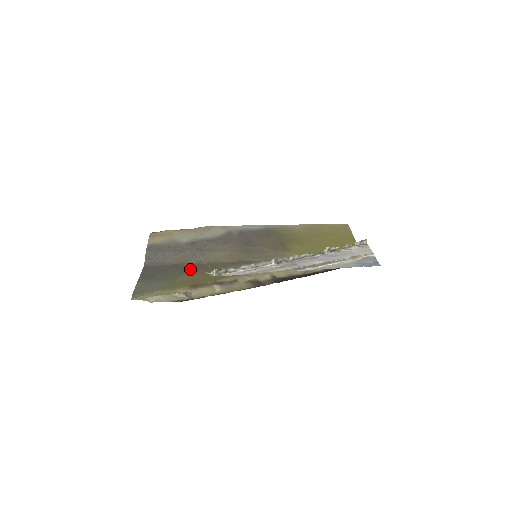
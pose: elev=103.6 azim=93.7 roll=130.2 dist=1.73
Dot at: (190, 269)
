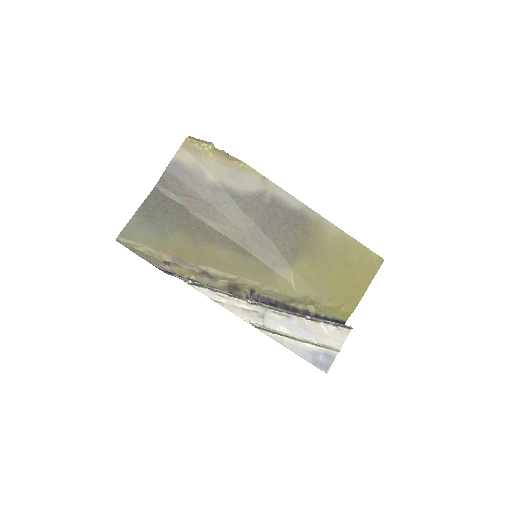
Dot at: (190, 226)
